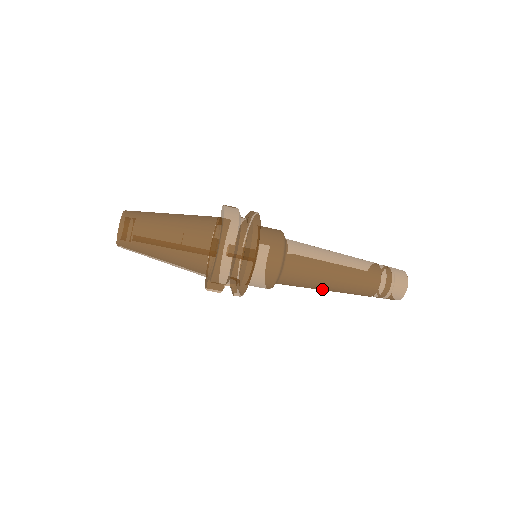
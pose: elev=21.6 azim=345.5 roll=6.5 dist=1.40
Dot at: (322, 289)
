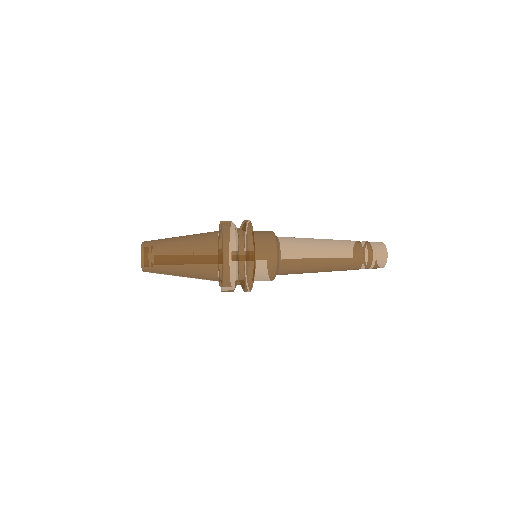
Dot at: occluded
